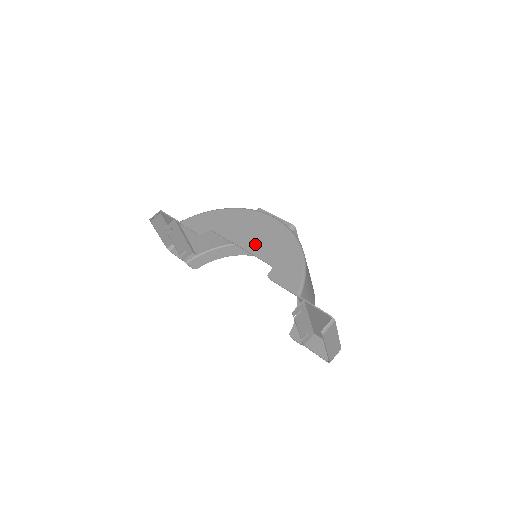
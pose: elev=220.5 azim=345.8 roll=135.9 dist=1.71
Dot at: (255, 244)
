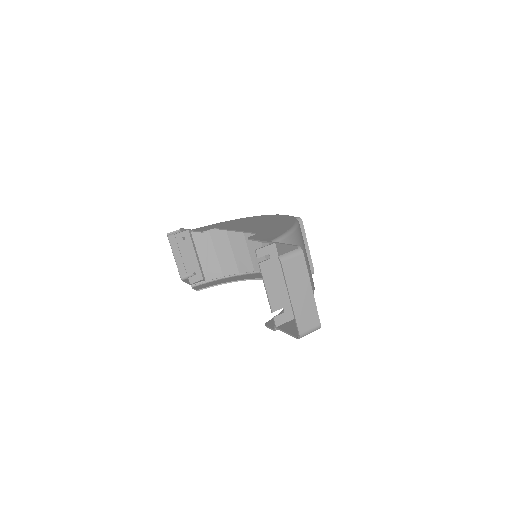
Dot at: (251, 227)
